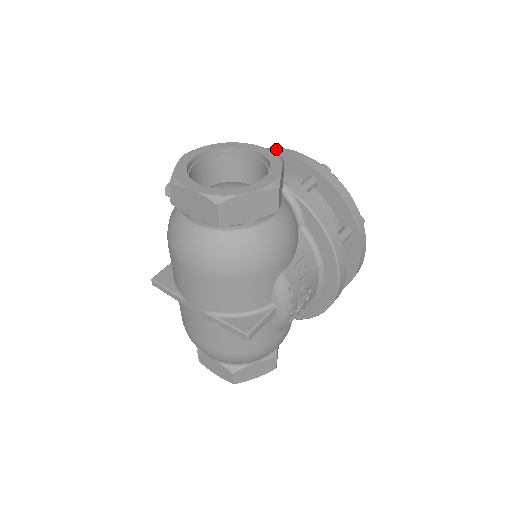
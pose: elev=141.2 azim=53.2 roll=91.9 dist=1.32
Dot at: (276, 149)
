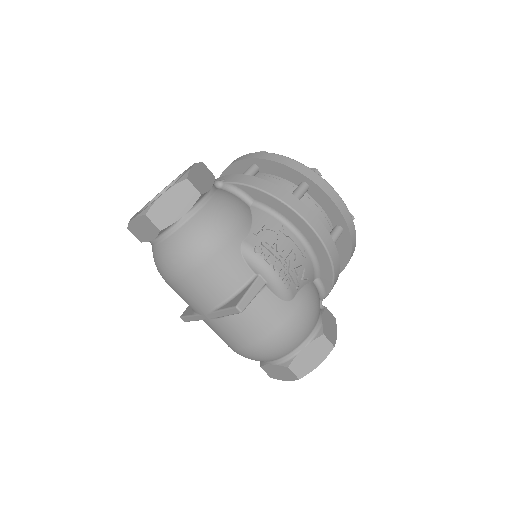
Dot at: occluded
